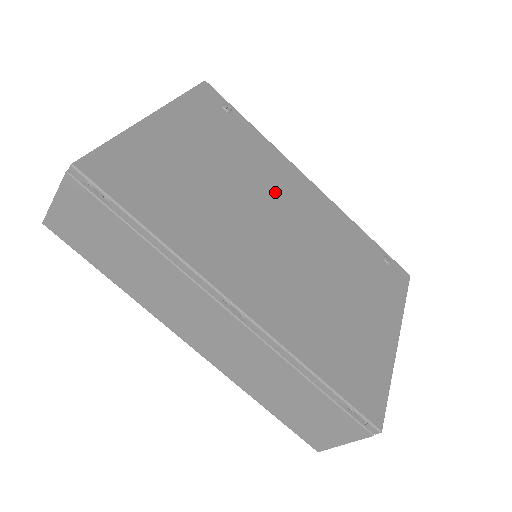
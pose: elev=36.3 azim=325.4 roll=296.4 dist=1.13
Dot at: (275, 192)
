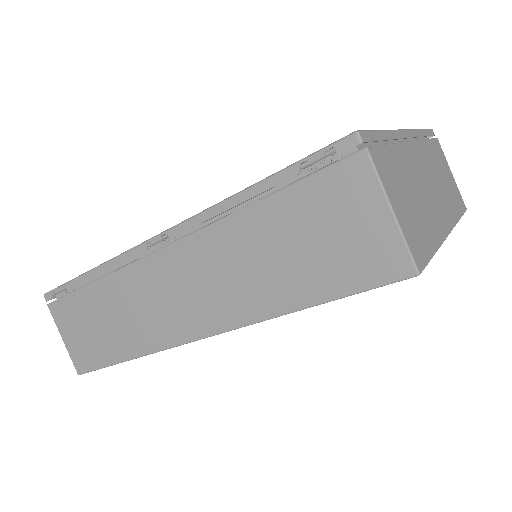
Dot at: occluded
